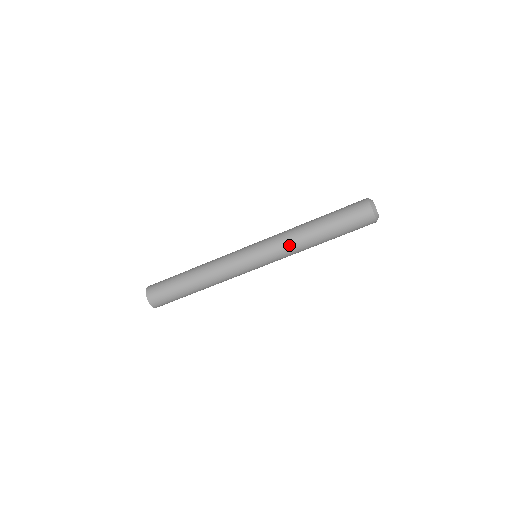
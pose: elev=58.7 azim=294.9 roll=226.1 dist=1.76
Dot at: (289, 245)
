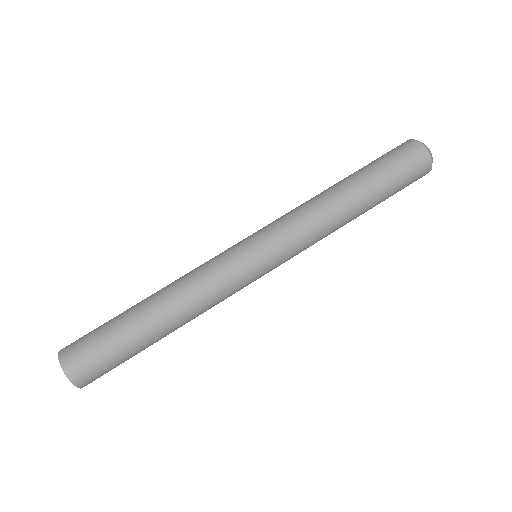
Dot at: (299, 207)
